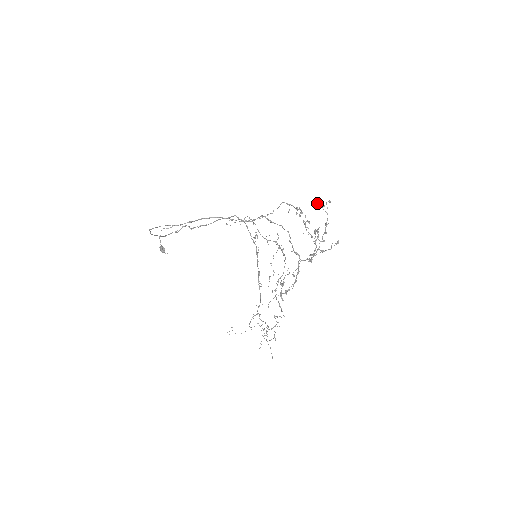
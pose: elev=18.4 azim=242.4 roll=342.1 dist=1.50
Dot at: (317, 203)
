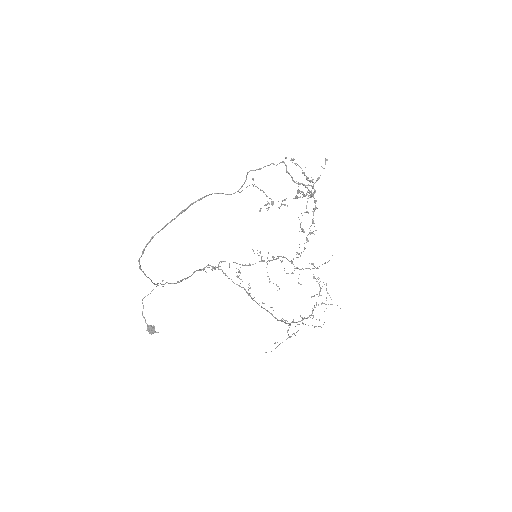
Dot at: (285, 157)
